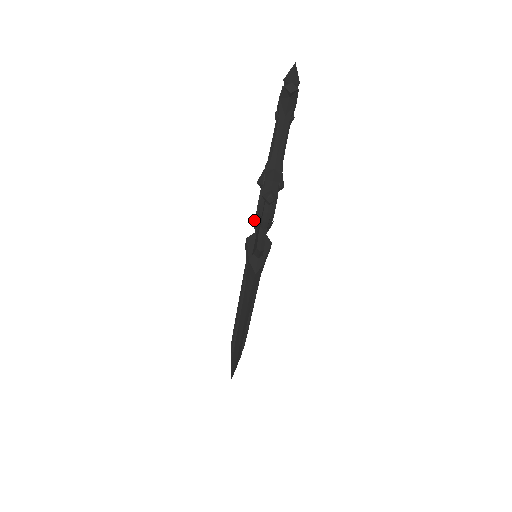
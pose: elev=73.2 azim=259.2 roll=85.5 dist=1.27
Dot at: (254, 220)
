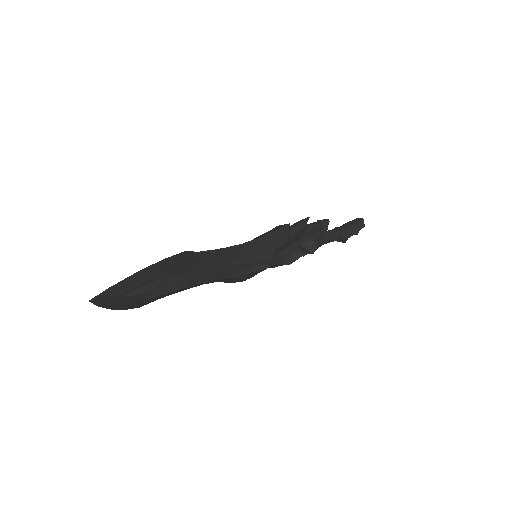
Dot at: occluded
